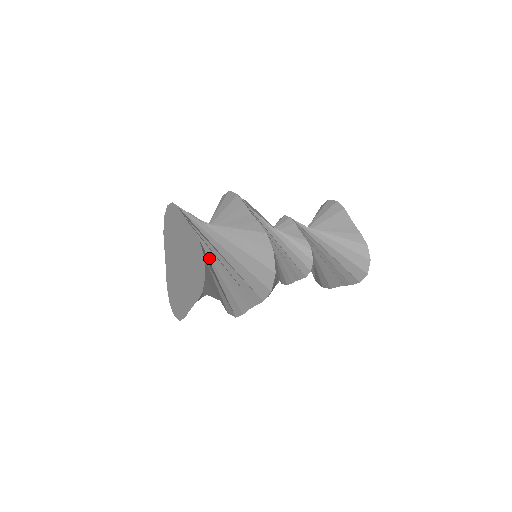
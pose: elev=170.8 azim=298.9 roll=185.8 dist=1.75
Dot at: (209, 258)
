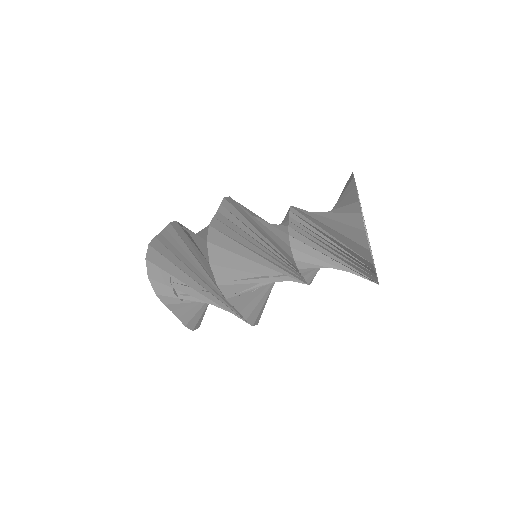
Dot at: (171, 262)
